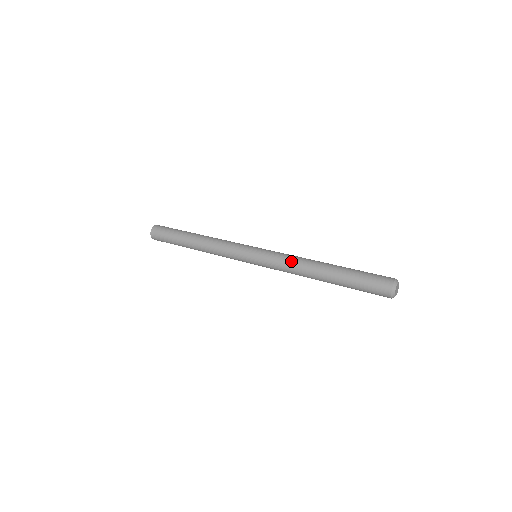
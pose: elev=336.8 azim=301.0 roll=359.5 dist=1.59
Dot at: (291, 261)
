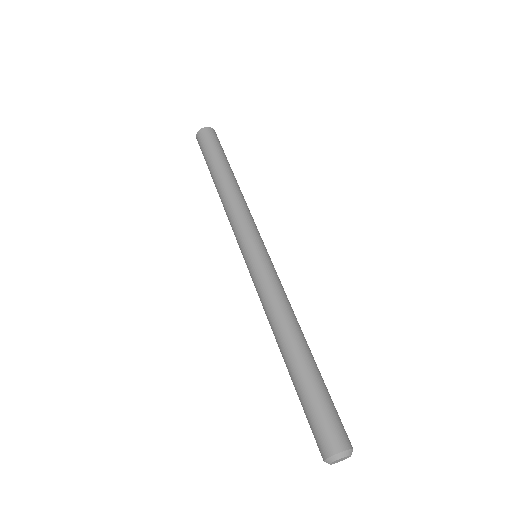
Dot at: (265, 307)
